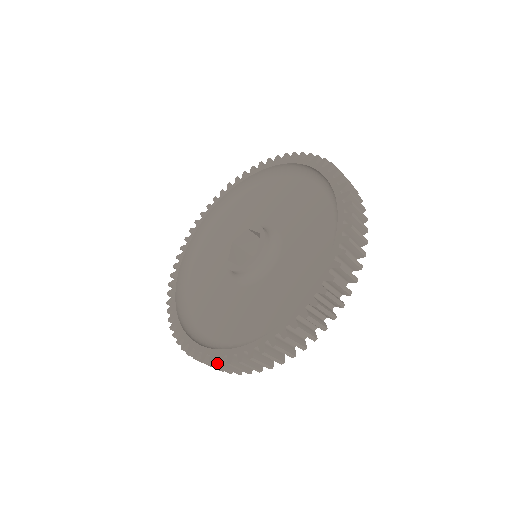
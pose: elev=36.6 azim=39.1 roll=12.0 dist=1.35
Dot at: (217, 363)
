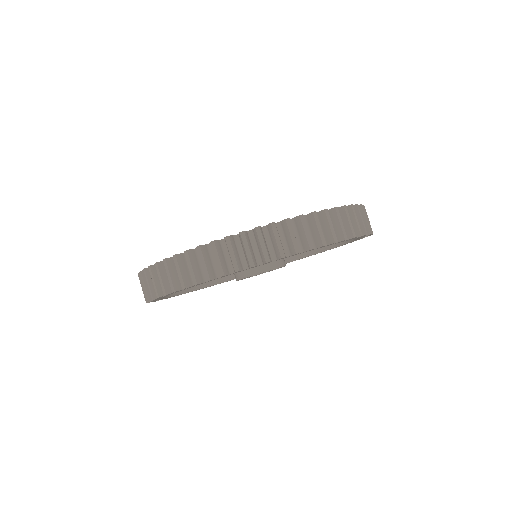
Dot at: (218, 247)
